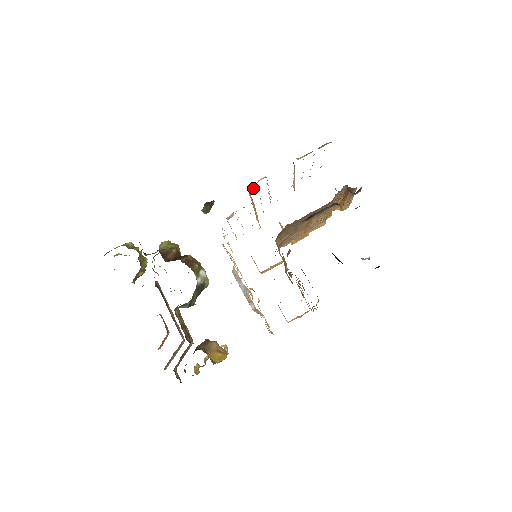
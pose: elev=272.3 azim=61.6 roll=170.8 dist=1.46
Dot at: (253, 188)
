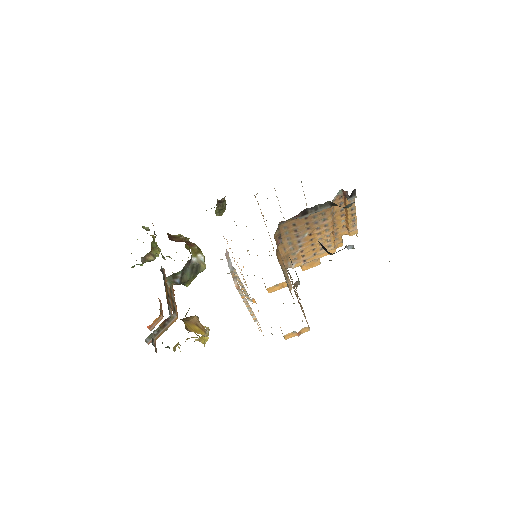
Dot at: occluded
